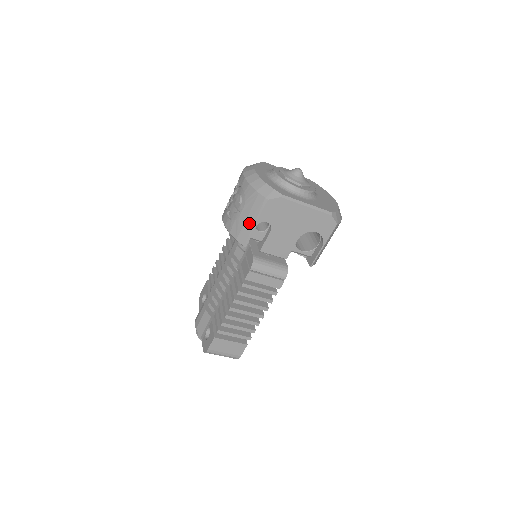
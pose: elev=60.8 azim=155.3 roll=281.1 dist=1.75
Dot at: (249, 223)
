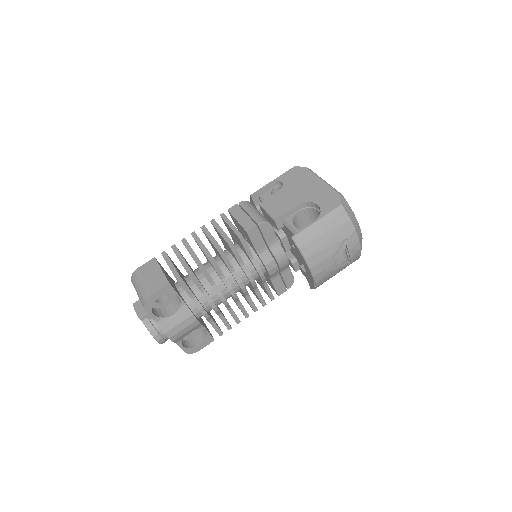
Dot at: occluded
